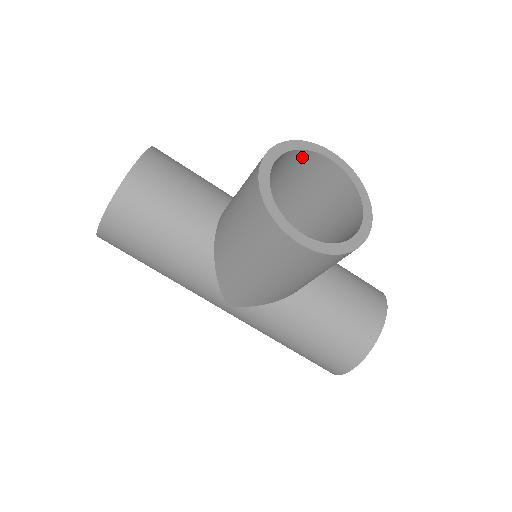
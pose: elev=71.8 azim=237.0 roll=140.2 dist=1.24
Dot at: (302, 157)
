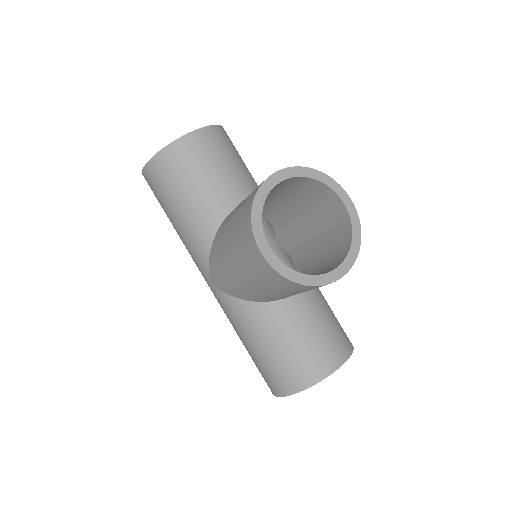
Dot at: (320, 189)
